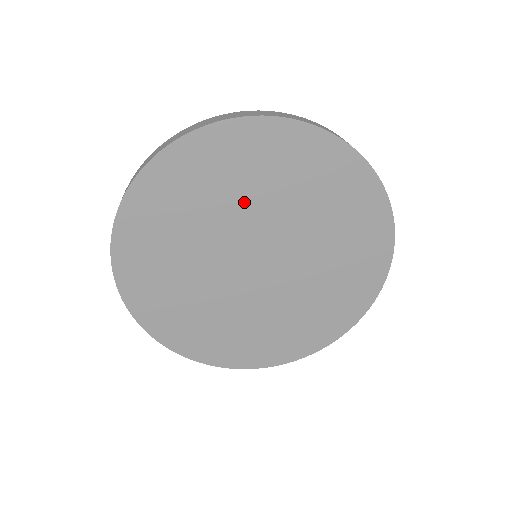
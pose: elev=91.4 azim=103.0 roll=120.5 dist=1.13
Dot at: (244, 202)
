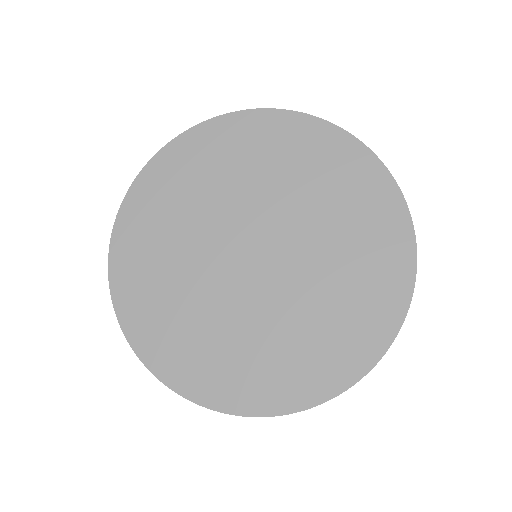
Dot at: (192, 228)
